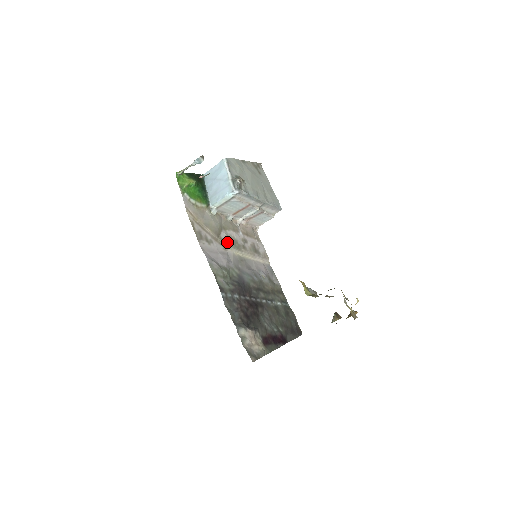
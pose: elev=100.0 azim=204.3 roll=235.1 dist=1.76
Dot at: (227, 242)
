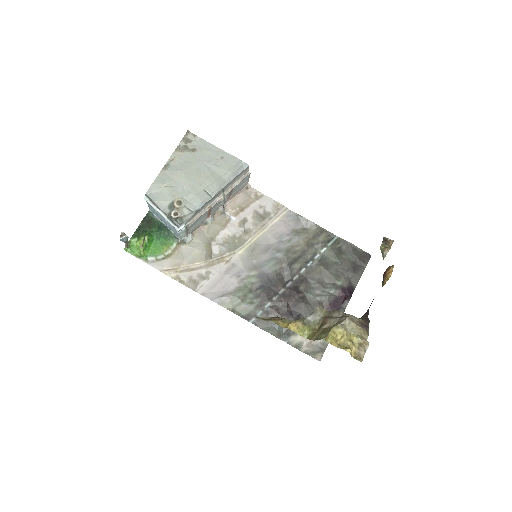
Dot at: (224, 252)
